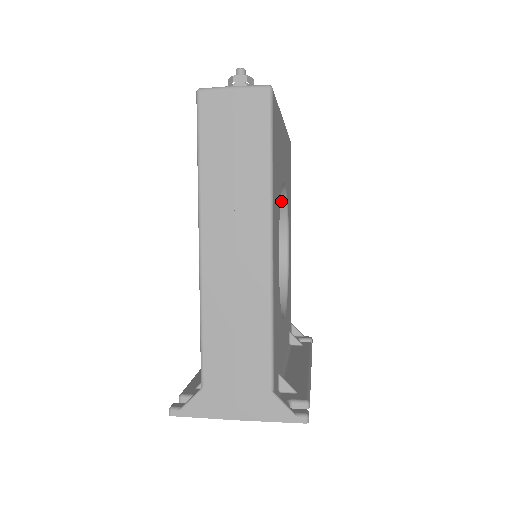
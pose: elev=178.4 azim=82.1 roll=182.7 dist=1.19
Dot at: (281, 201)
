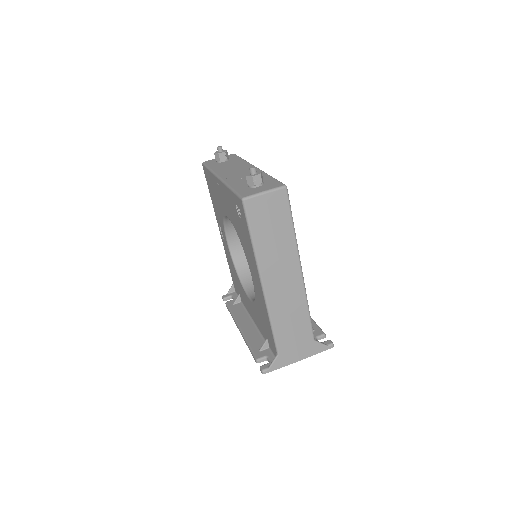
Dot at: occluded
